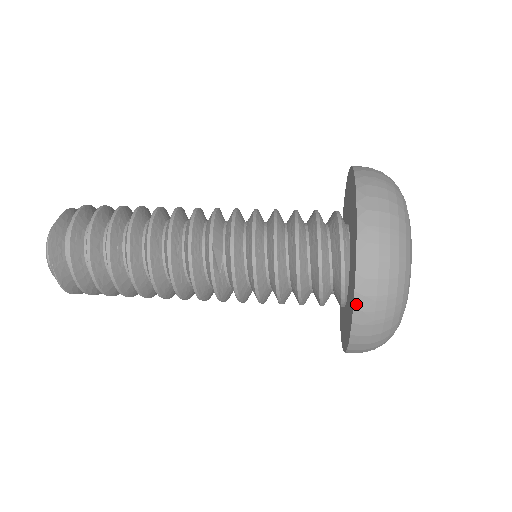
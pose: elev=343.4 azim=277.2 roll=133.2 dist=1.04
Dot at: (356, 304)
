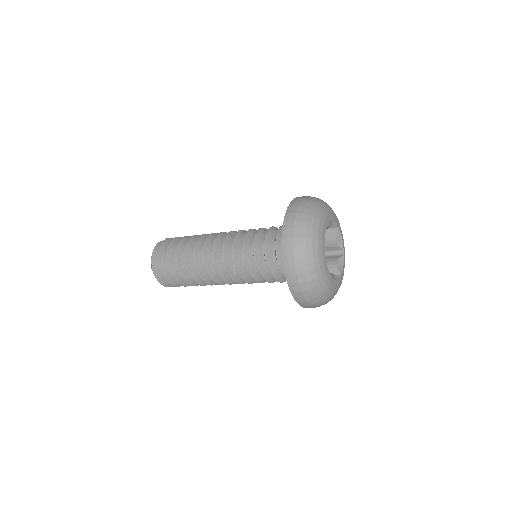
Dot at: (293, 295)
